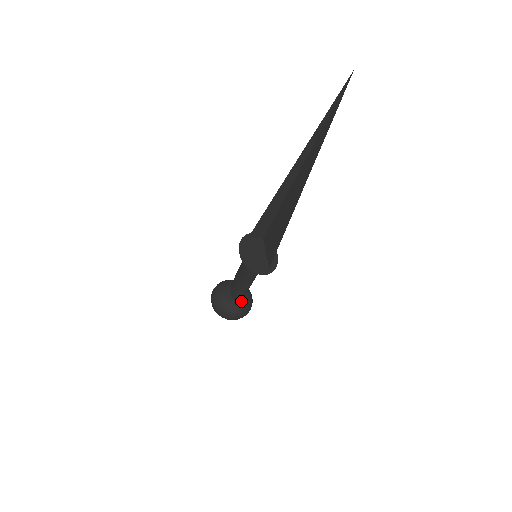
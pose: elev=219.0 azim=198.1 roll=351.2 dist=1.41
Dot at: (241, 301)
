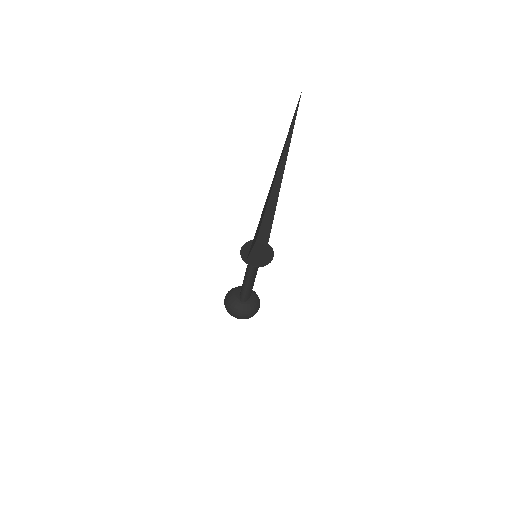
Dot at: (245, 301)
